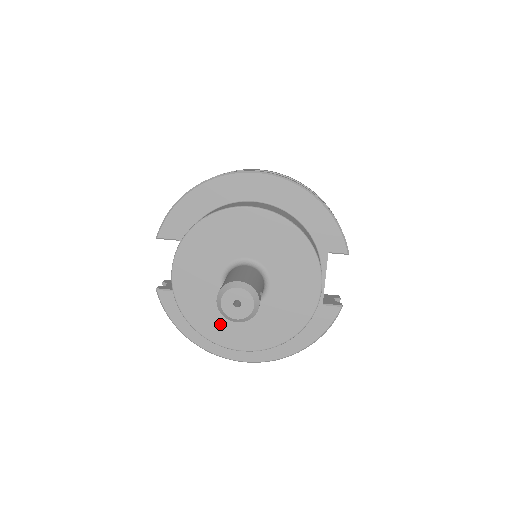
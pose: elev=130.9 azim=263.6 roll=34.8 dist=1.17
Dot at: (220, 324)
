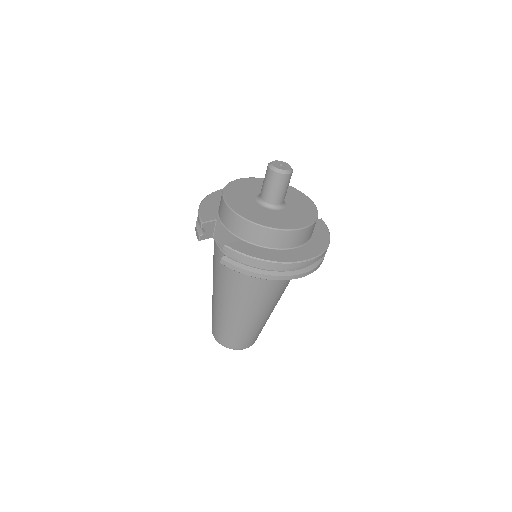
Dot at: (280, 221)
